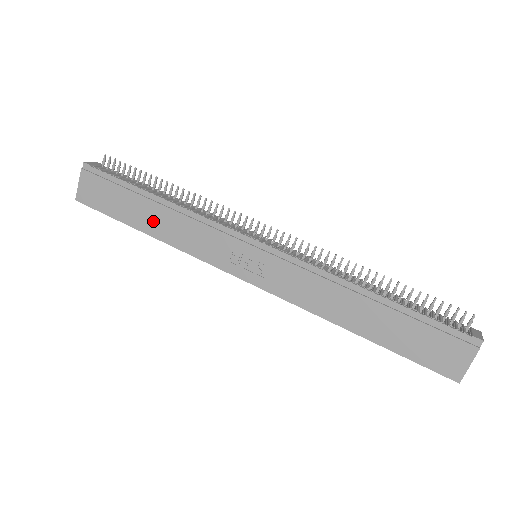
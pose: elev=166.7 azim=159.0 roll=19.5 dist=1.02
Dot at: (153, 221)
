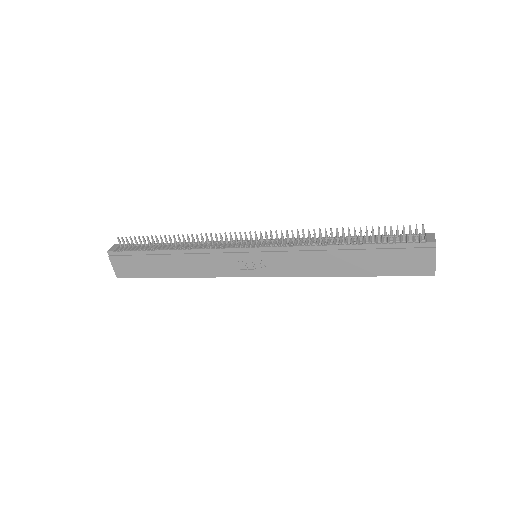
Dot at: (175, 267)
